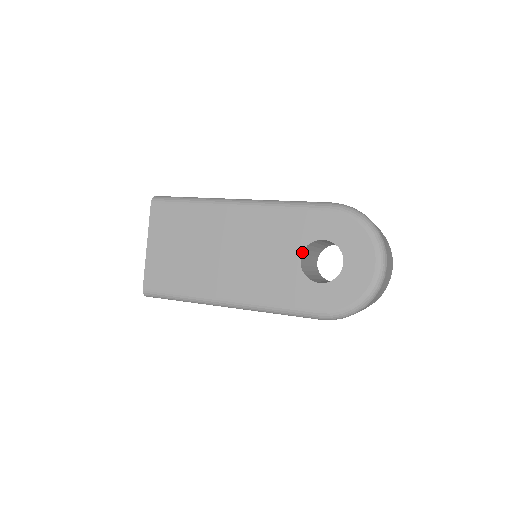
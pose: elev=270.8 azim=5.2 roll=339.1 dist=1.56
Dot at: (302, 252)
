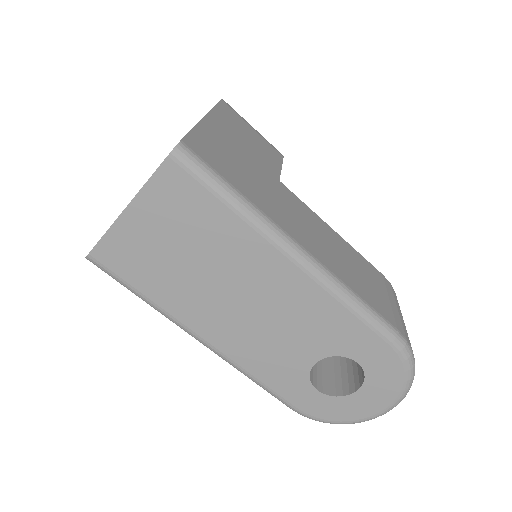
Dot at: (326, 357)
